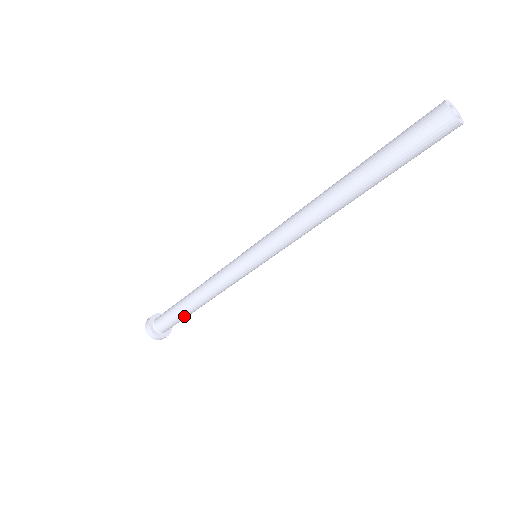
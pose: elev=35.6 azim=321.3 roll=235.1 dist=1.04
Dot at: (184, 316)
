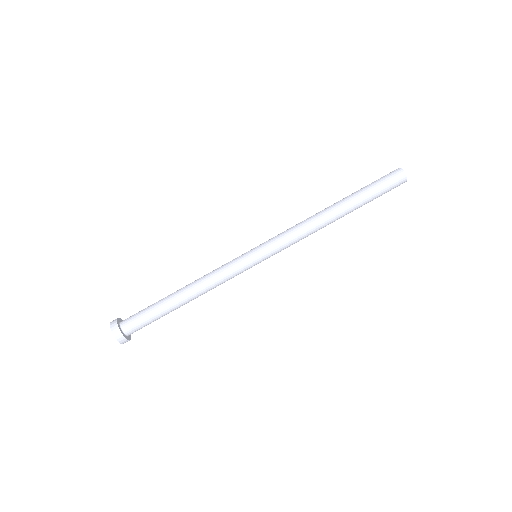
Dot at: (163, 312)
